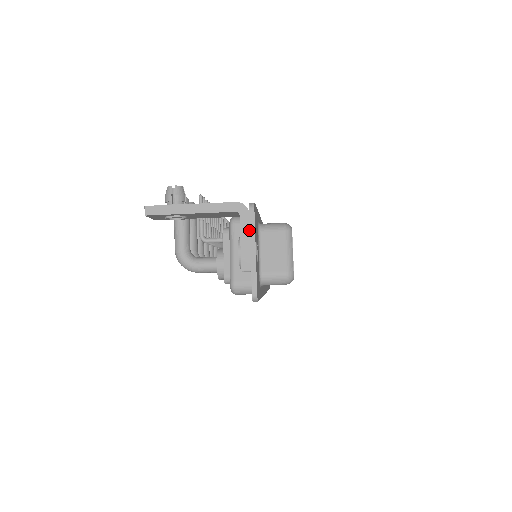
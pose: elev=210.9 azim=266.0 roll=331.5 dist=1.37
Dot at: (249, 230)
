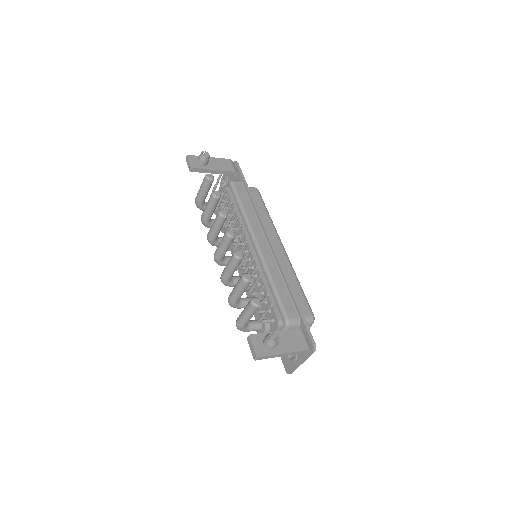
Dot at: (306, 357)
